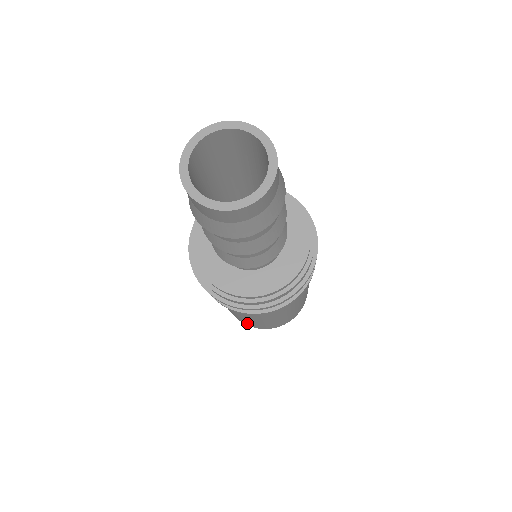
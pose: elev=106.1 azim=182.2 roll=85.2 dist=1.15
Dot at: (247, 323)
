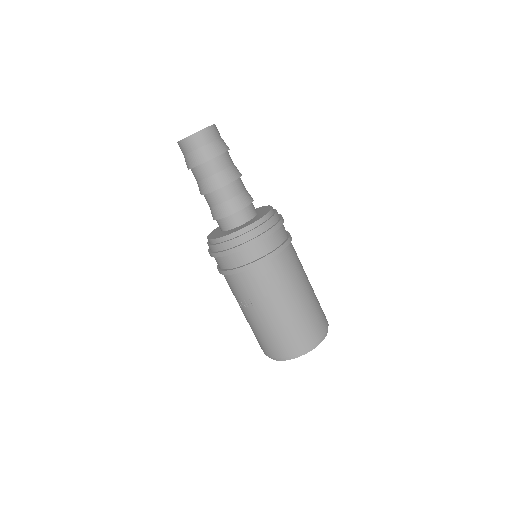
Dot at: (278, 342)
